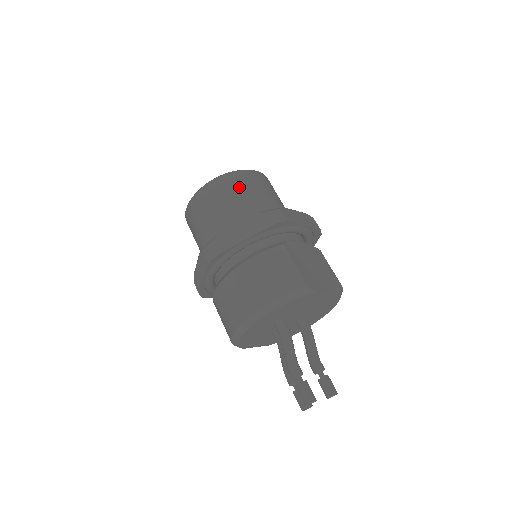
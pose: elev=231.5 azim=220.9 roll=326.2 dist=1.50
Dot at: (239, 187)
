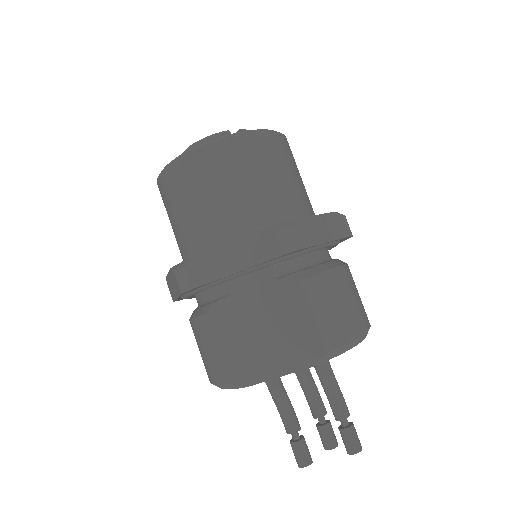
Dot at: (172, 199)
